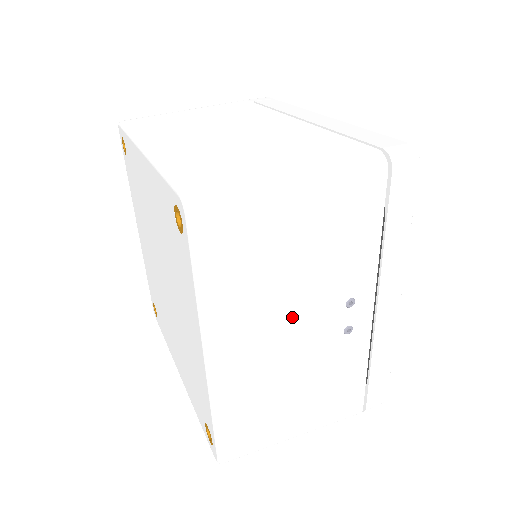
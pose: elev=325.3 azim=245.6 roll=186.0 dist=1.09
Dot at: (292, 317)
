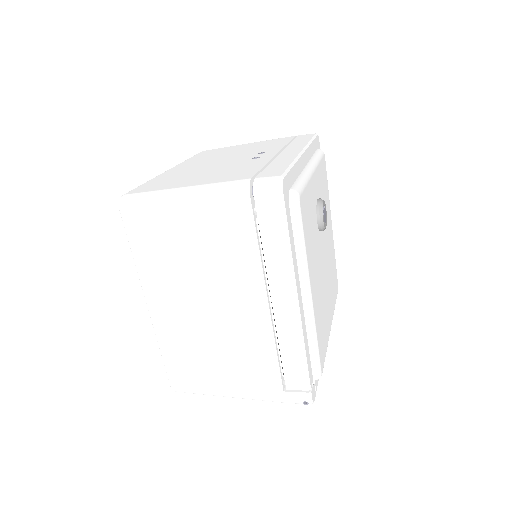
Dot at: (223, 159)
